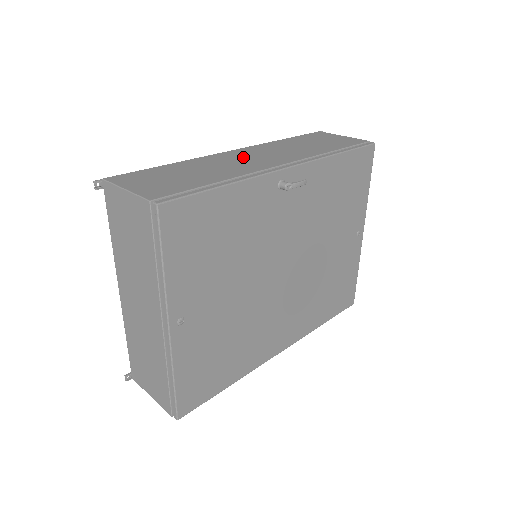
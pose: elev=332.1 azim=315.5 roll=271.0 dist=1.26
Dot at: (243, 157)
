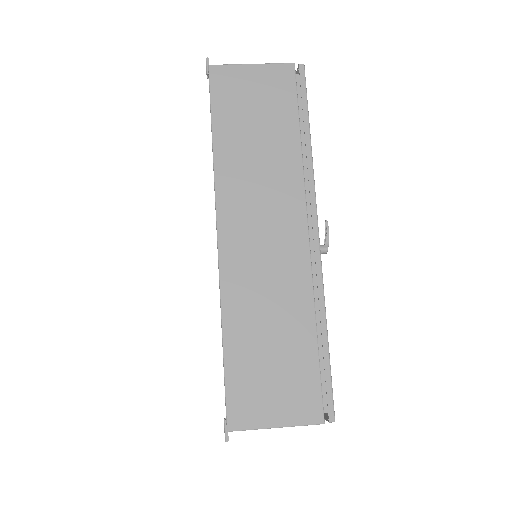
Dot at: (255, 250)
